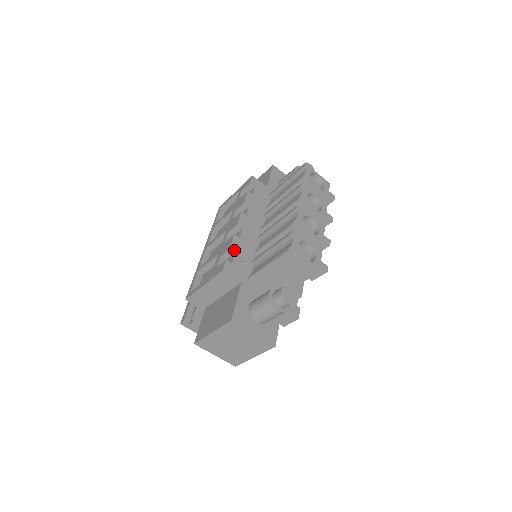
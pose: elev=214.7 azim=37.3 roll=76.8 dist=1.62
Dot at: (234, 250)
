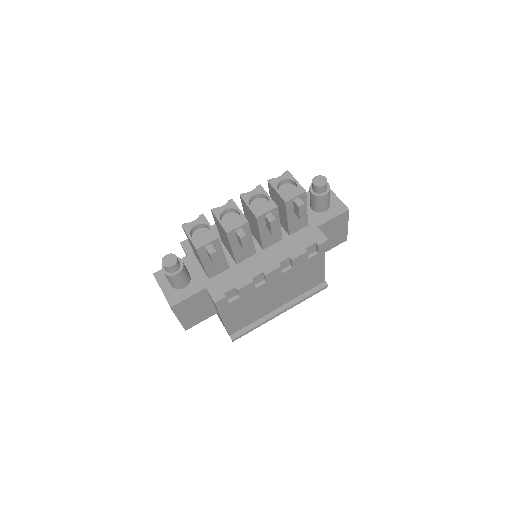
Dot at: occluded
